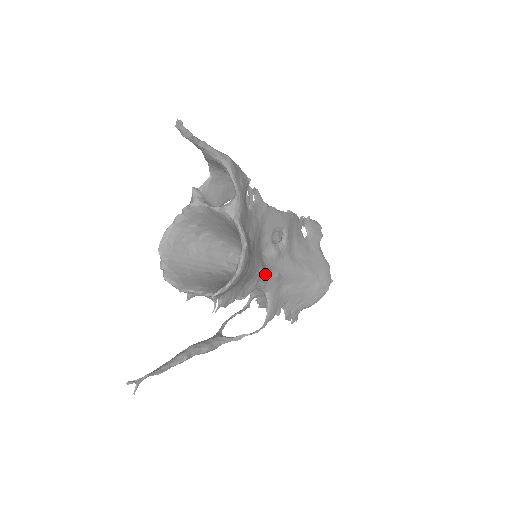
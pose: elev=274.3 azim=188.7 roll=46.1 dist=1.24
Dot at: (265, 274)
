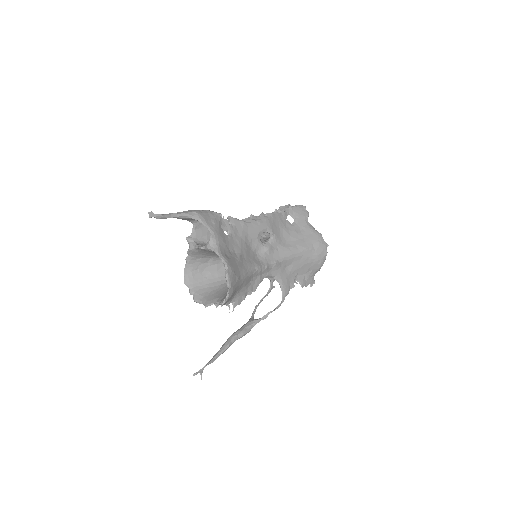
Dot at: (264, 268)
